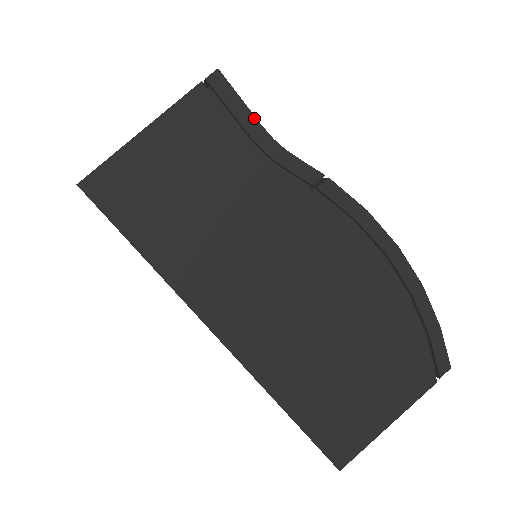
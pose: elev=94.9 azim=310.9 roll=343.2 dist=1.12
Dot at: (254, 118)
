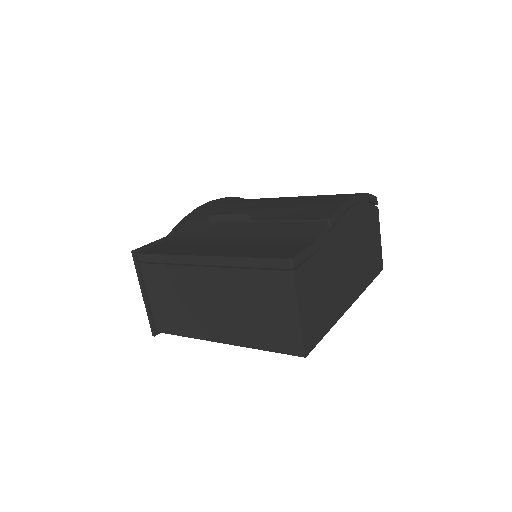
Dot at: (308, 248)
